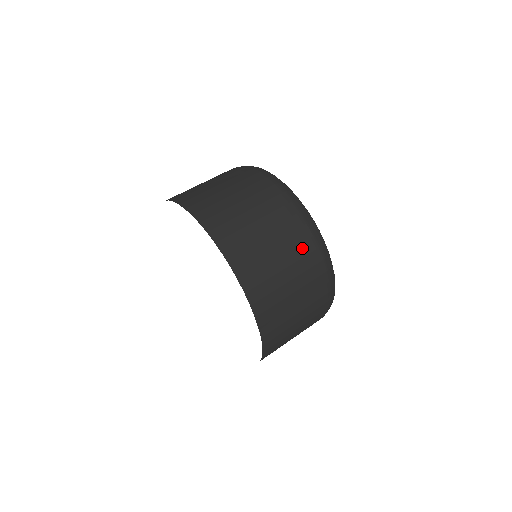
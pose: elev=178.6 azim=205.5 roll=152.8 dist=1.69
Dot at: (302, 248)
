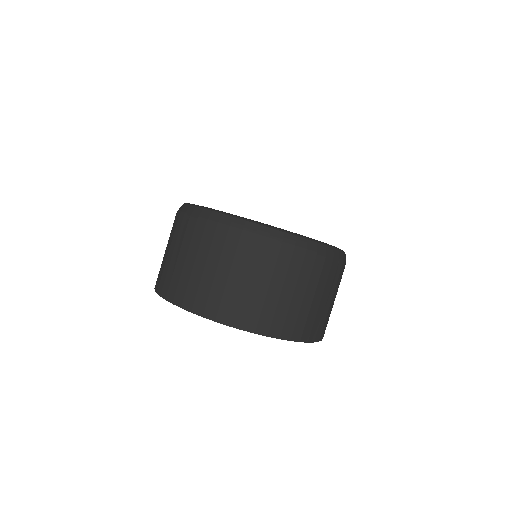
Dot at: (339, 278)
